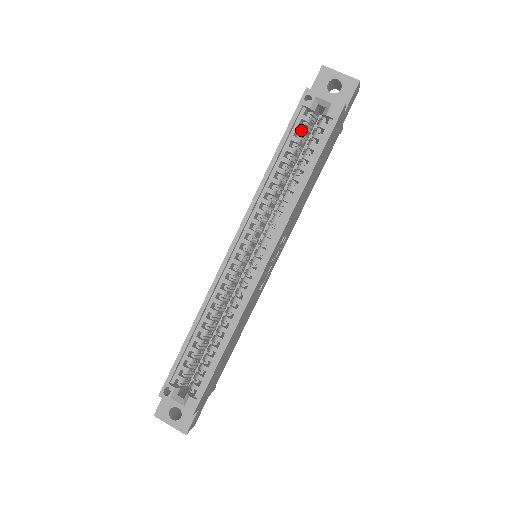
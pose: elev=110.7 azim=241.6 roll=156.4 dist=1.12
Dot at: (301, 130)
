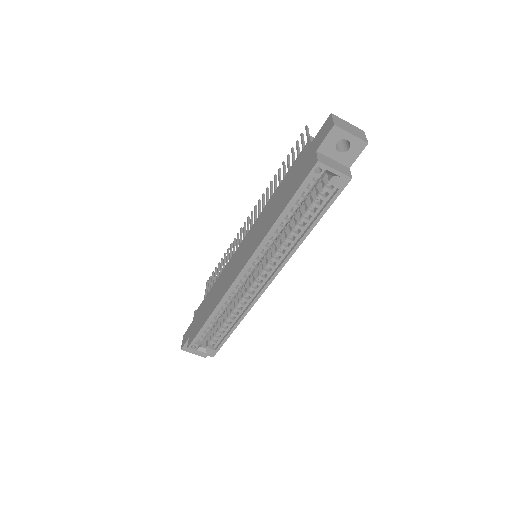
Dot at: (308, 192)
